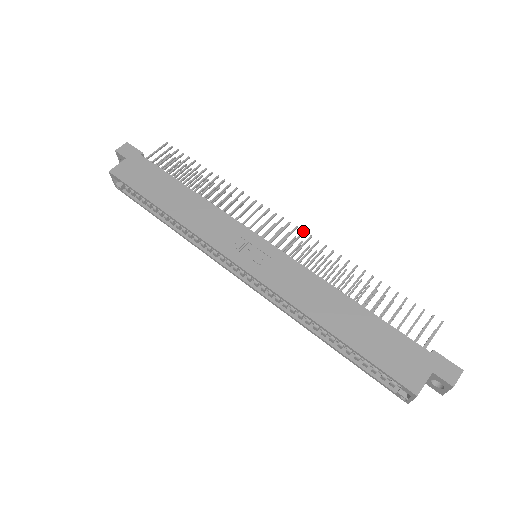
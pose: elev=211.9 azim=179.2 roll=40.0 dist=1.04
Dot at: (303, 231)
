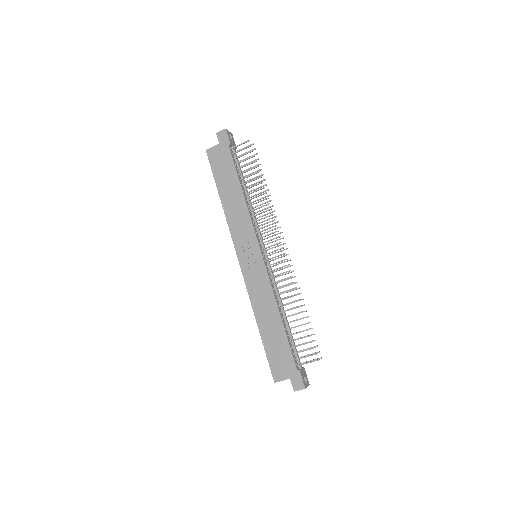
Dot at: (286, 259)
